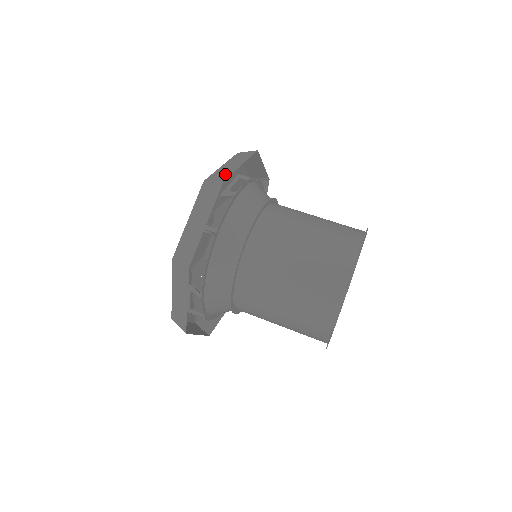
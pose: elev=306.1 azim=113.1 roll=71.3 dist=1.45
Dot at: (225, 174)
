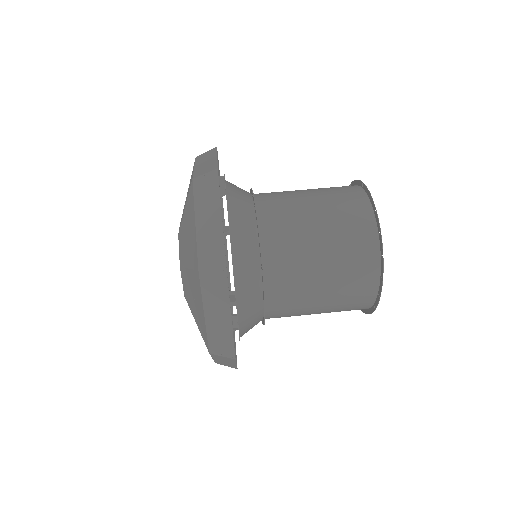
Dot at: (216, 249)
